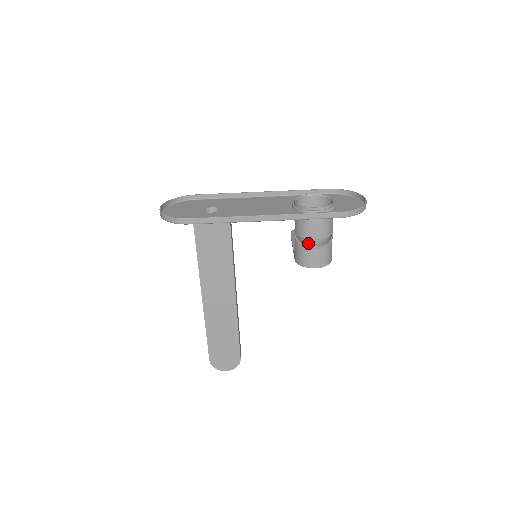
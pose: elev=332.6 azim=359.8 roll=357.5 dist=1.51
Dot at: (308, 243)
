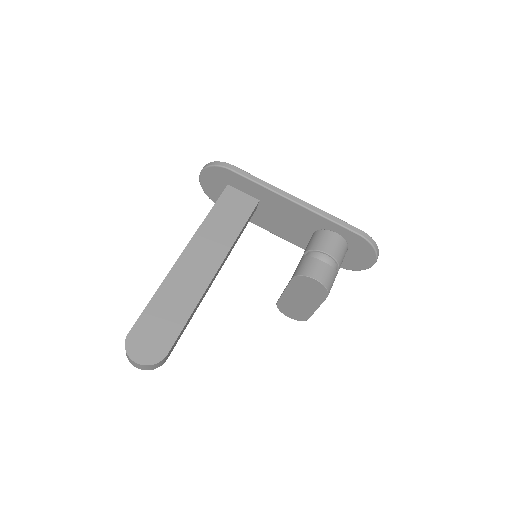
Dot at: (317, 257)
